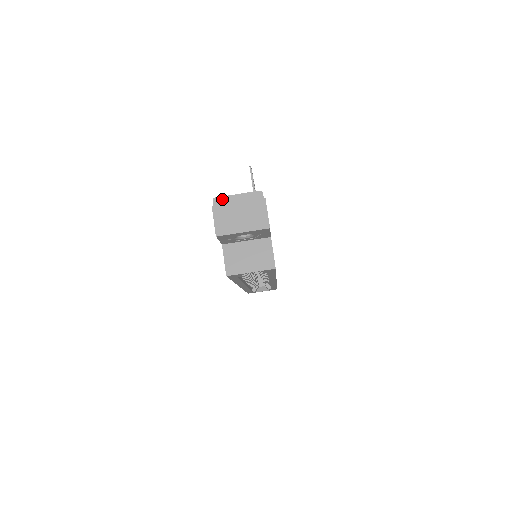
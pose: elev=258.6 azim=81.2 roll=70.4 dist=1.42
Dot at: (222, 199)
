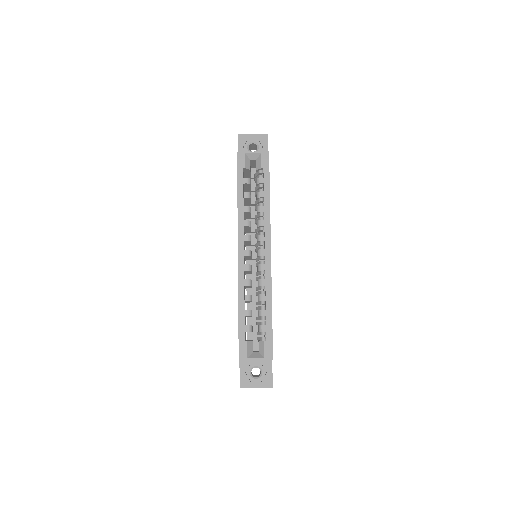
Dot at: occluded
